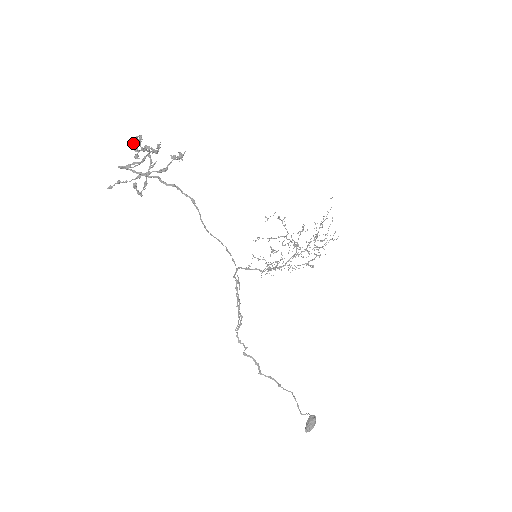
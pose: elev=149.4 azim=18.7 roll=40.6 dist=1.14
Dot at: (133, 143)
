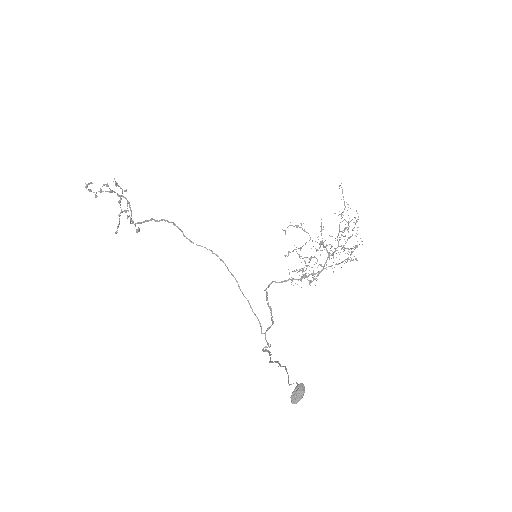
Dot at: (85, 187)
